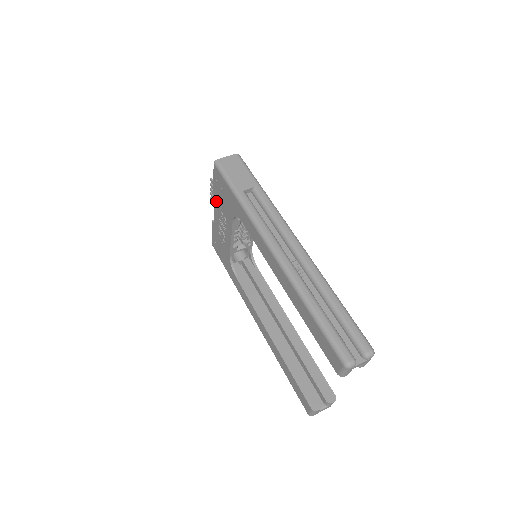
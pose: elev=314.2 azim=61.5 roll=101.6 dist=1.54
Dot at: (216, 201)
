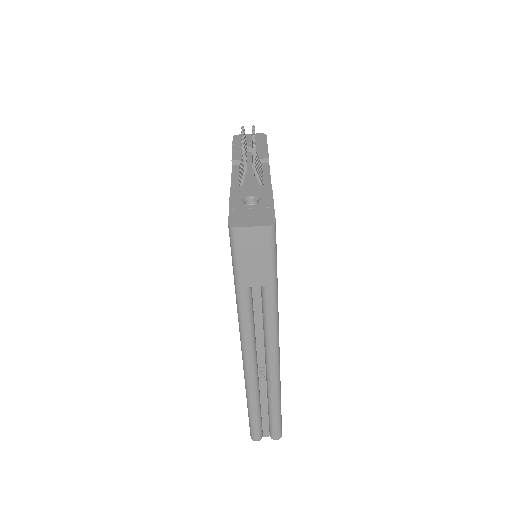
Dot at: occluded
